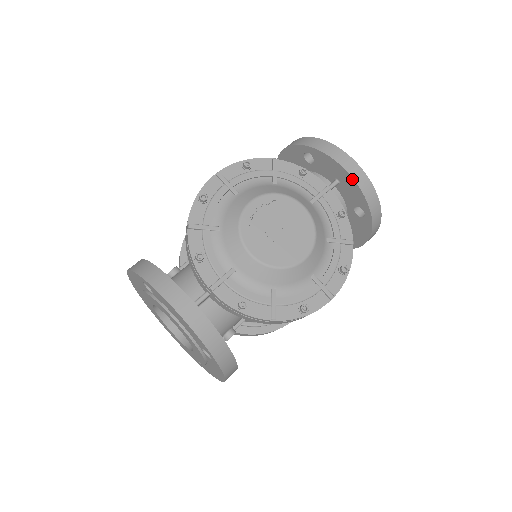
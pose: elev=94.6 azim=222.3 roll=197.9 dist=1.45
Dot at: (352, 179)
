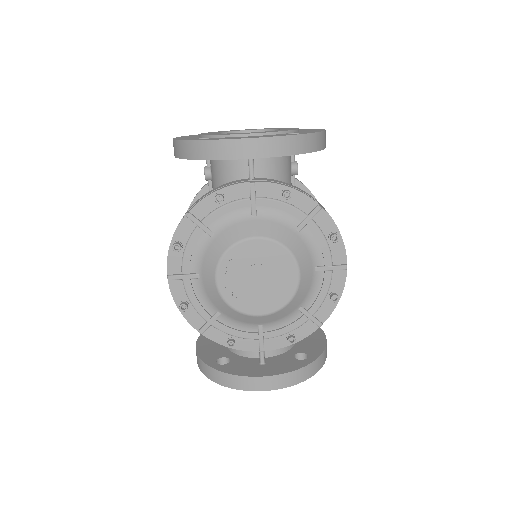
Dot at: occluded
